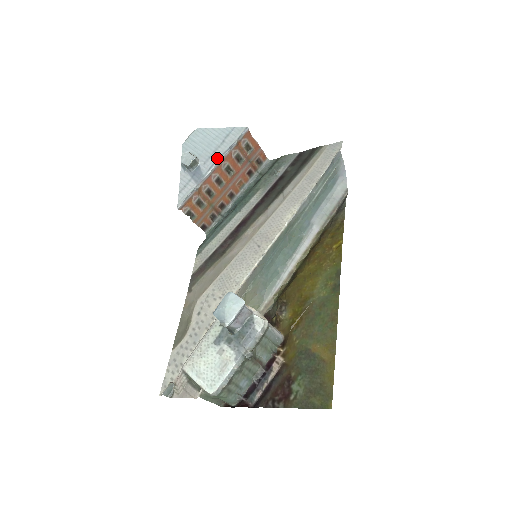
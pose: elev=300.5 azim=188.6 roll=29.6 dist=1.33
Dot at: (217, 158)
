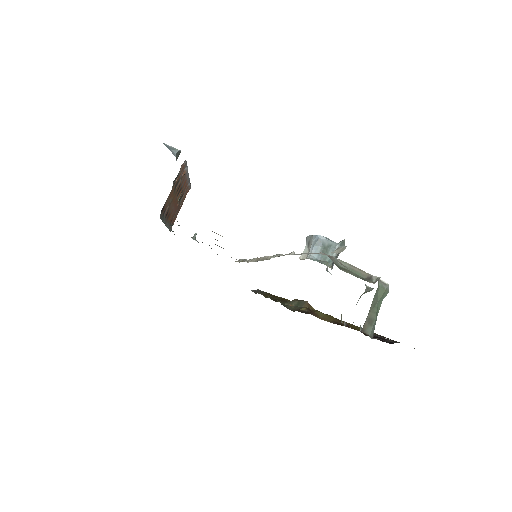
Dot at: occluded
